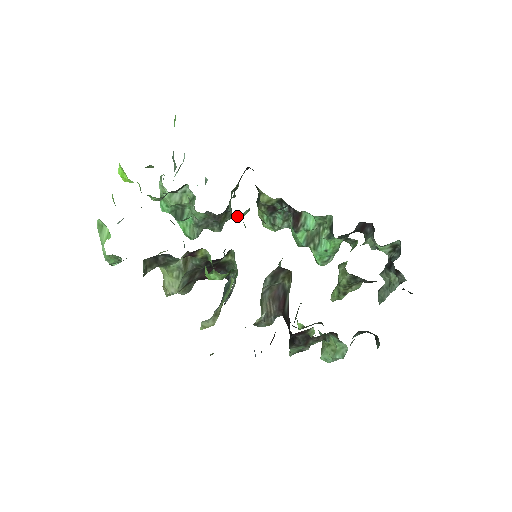
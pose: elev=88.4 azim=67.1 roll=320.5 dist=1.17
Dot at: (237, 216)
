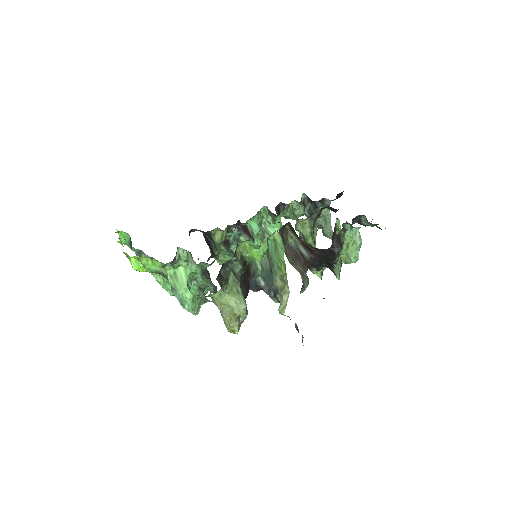
Dot at: (218, 254)
